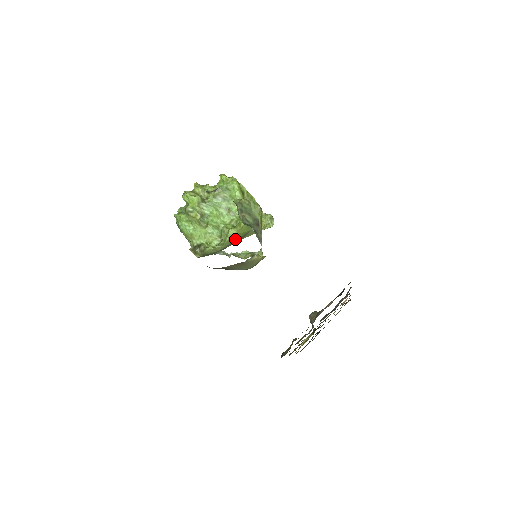
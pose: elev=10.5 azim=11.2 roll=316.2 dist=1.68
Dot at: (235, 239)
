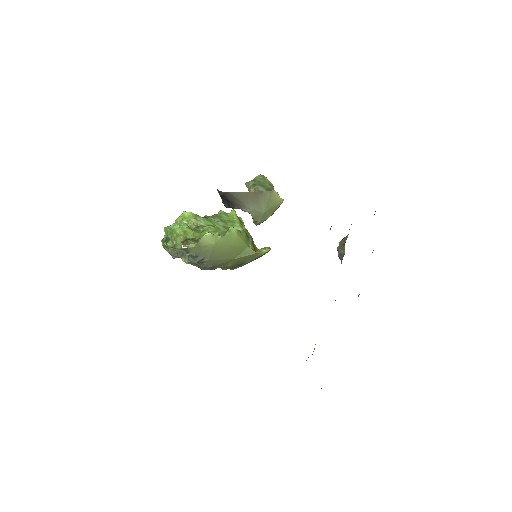
Dot at: (233, 243)
